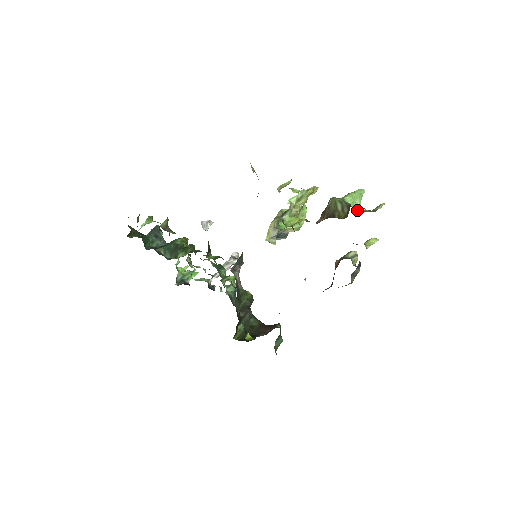
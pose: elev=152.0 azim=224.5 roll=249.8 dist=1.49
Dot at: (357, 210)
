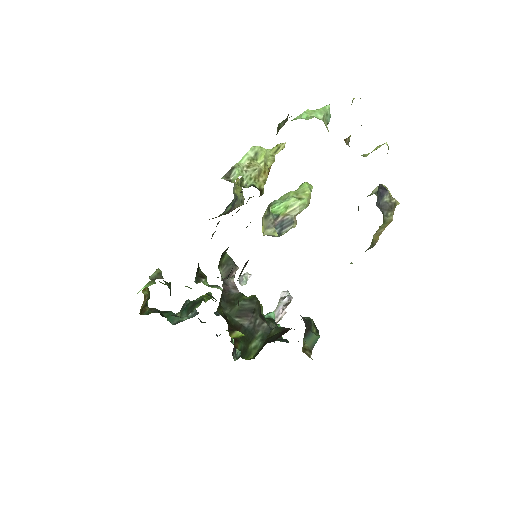
Dot at: (311, 117)
